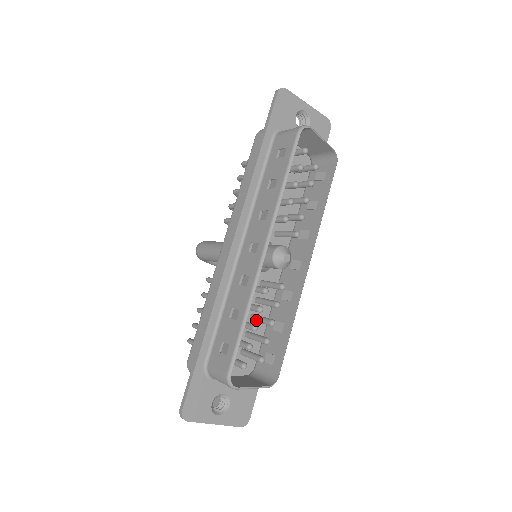
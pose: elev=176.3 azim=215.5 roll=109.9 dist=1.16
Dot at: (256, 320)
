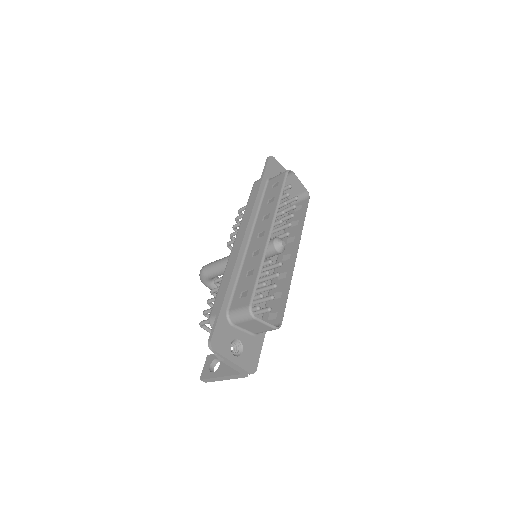
Dot at: (261, 289)
